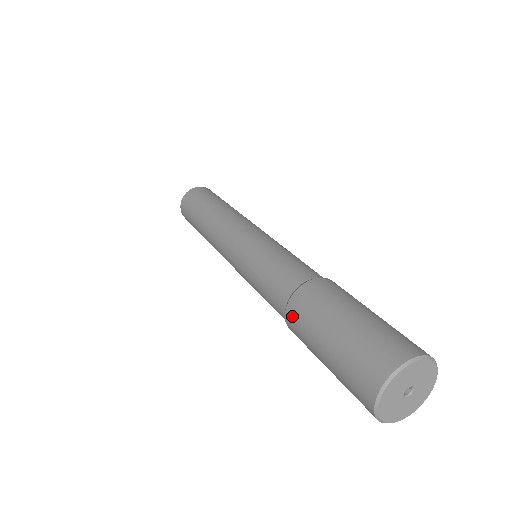
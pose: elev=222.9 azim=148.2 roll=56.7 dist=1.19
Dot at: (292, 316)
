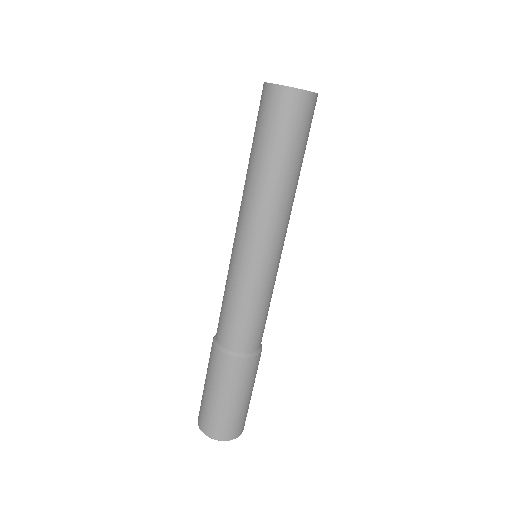
Dot at: (211, 347)
